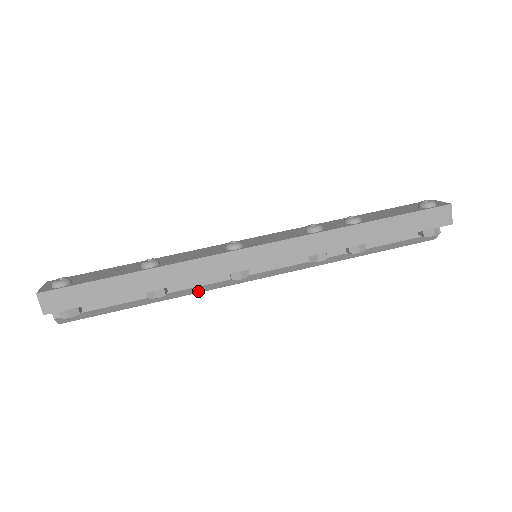
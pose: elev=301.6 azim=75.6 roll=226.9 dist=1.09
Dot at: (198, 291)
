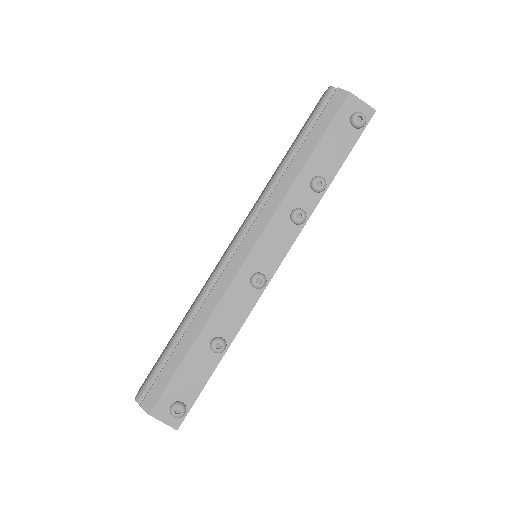
Dot at: occluded
